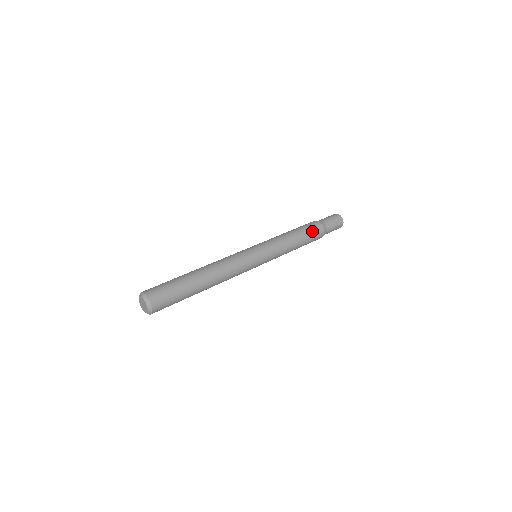
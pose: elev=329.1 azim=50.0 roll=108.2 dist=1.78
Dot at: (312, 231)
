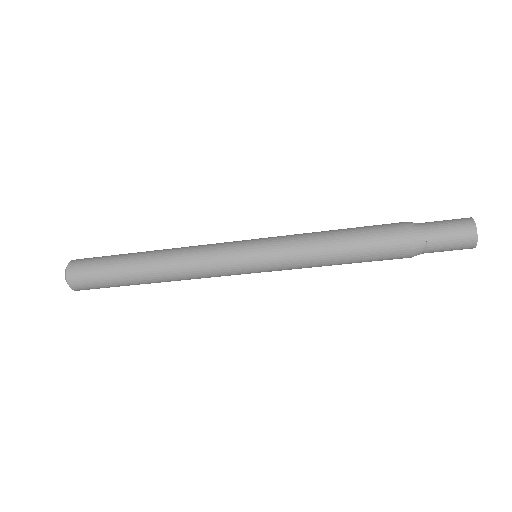
Dot at: (377, 226)
